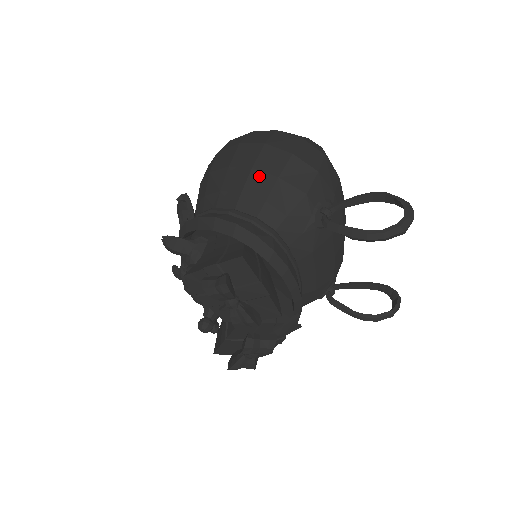
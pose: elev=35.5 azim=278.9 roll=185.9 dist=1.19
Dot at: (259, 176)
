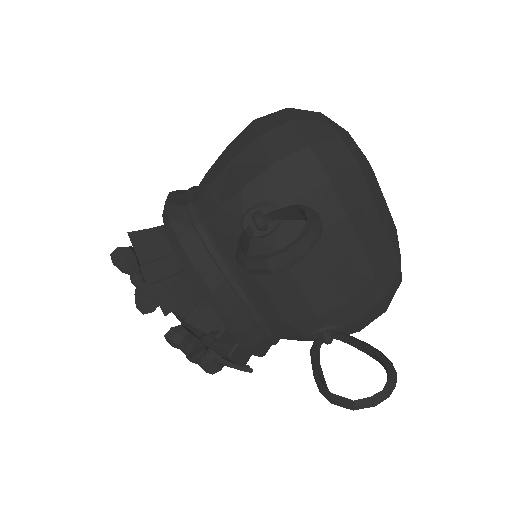
Dot at: (223, 158)
